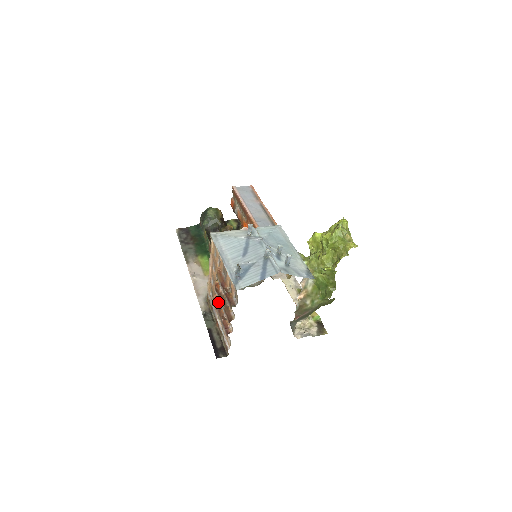
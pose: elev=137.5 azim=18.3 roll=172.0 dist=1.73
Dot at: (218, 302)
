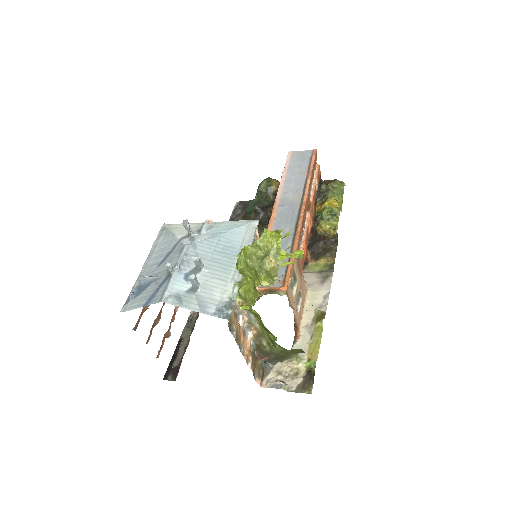
Dot at: (176, 311)
